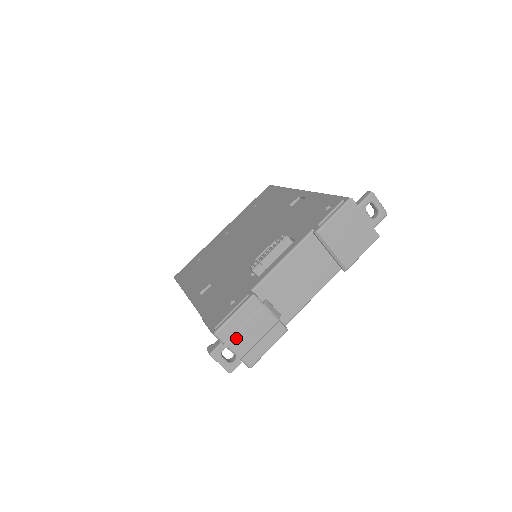
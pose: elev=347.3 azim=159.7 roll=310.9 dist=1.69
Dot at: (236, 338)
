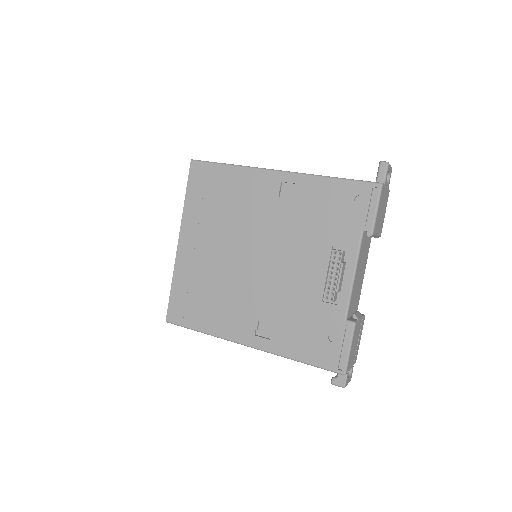
Dot at: (351, 360)
